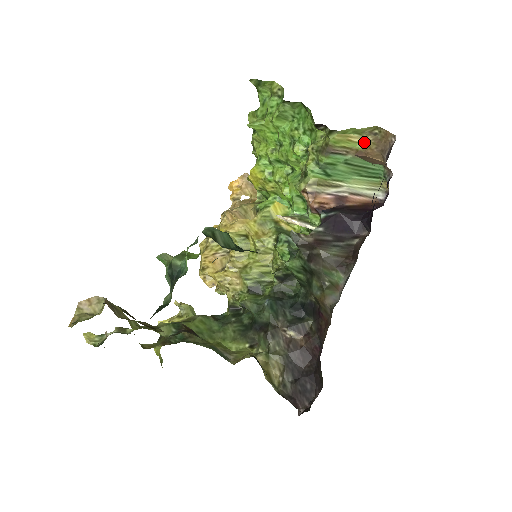
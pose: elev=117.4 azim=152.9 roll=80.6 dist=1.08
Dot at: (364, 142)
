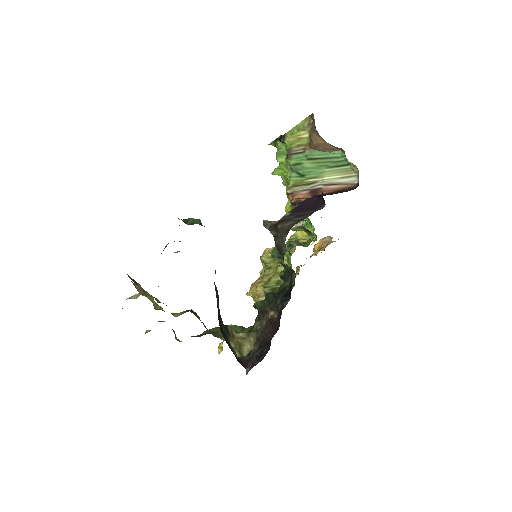
Dot at: (309, 134)
